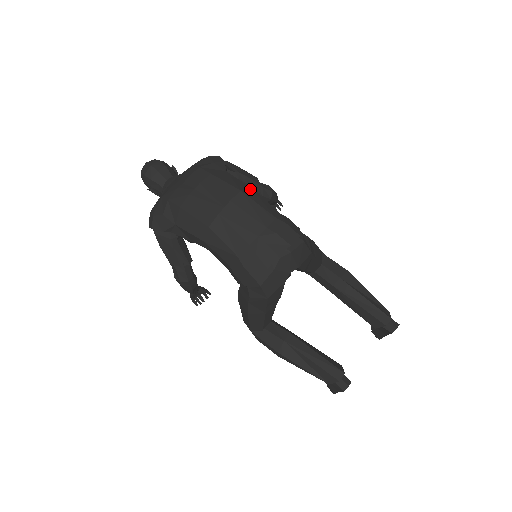
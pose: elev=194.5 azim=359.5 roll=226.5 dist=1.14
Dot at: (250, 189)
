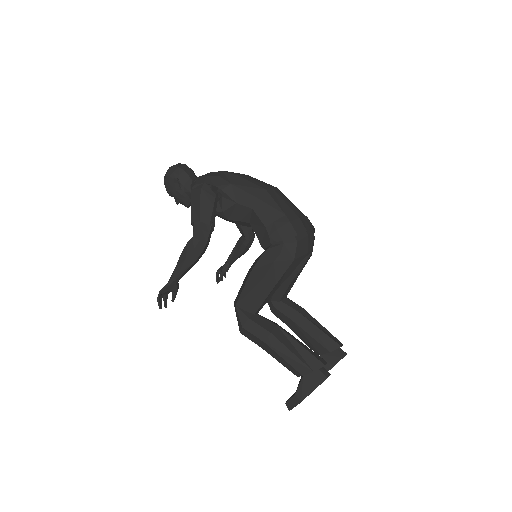
Dot at: occluded
